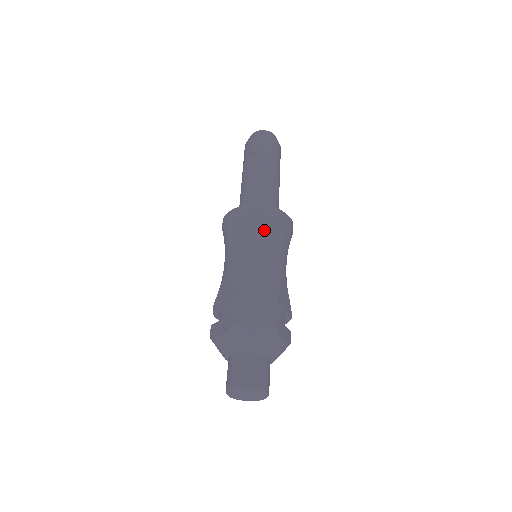
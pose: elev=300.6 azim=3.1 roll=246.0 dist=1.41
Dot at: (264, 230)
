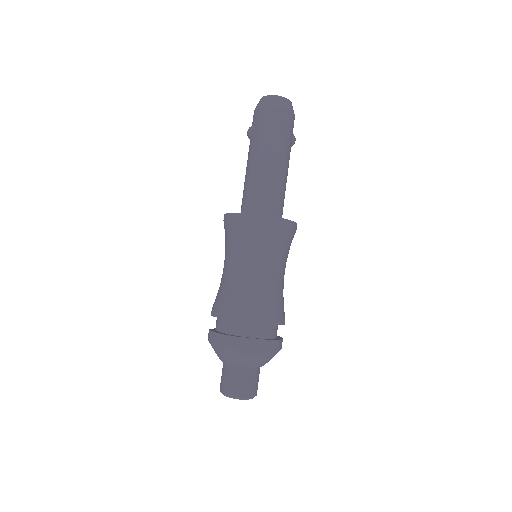
Dot at: (235, 241)
